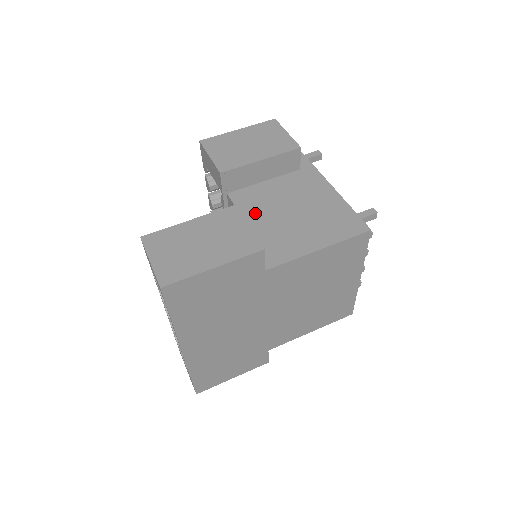
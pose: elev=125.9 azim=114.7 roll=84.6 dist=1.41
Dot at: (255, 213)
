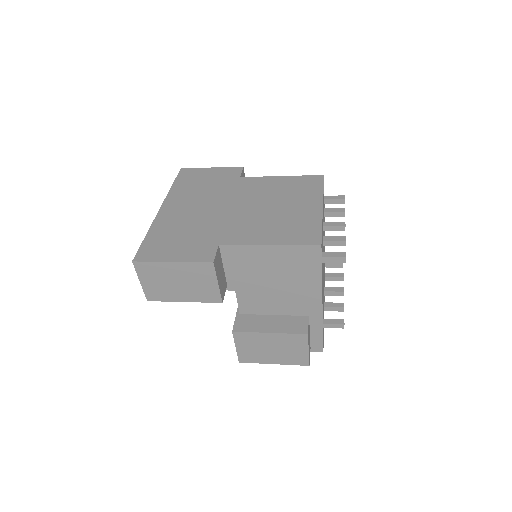
Dot at: occluded
